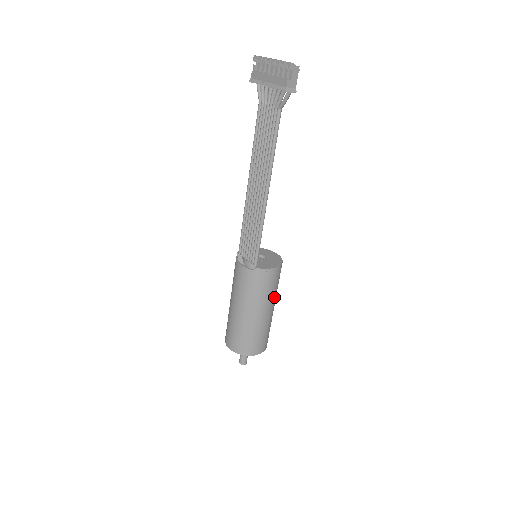
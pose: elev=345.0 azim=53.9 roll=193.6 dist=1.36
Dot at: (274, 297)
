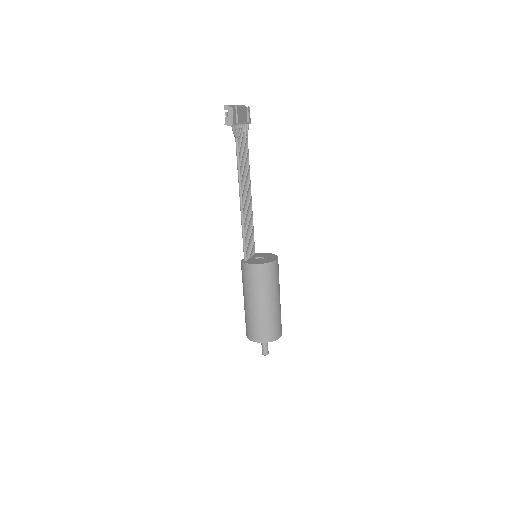
Dot at: (263, 292)
